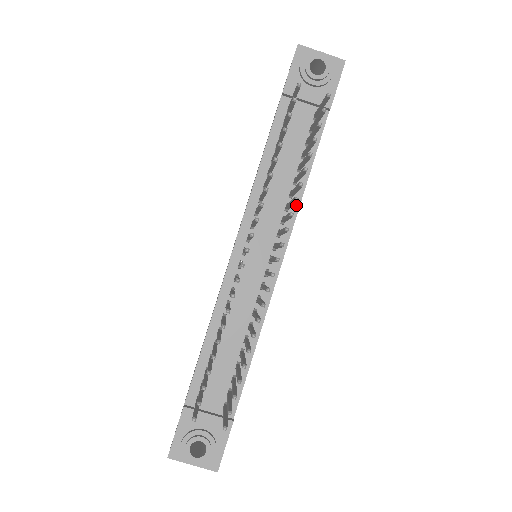
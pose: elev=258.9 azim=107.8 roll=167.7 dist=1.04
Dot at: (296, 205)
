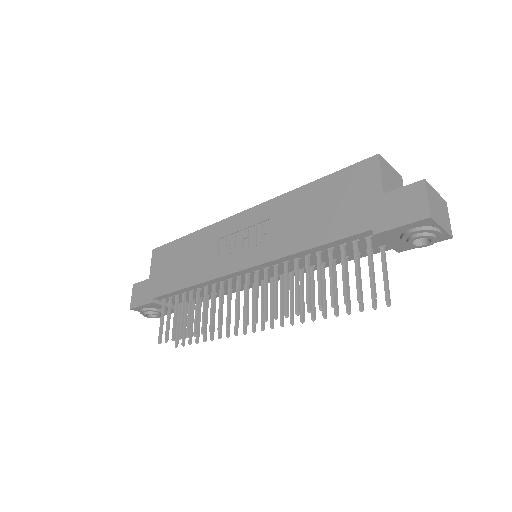
Dot at: occluded
